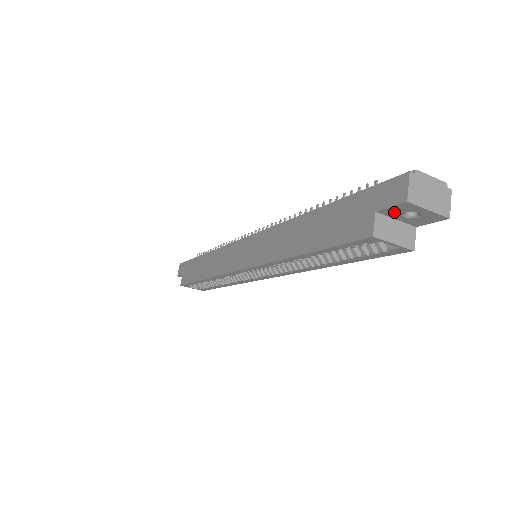
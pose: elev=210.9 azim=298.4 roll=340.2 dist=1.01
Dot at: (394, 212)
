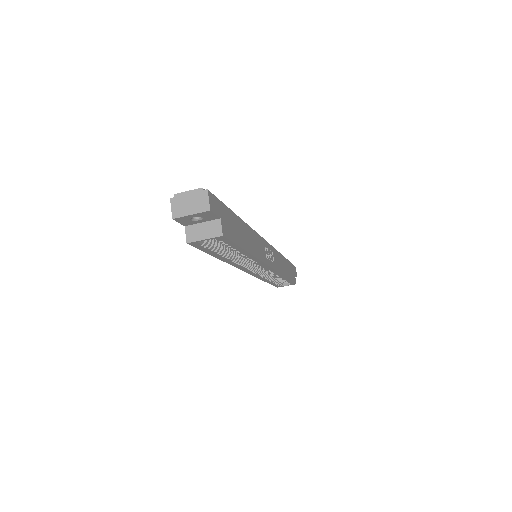
Dot at: (189, 222)
